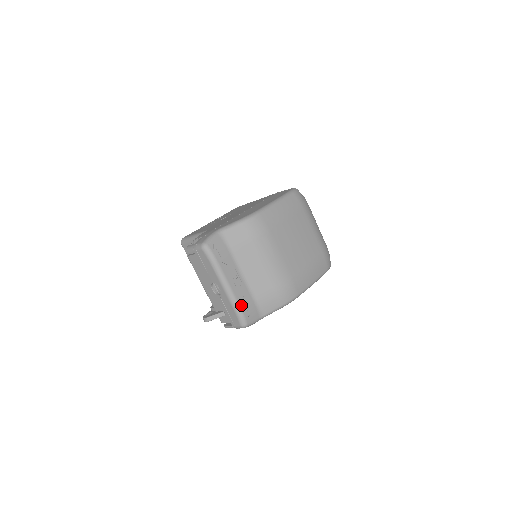
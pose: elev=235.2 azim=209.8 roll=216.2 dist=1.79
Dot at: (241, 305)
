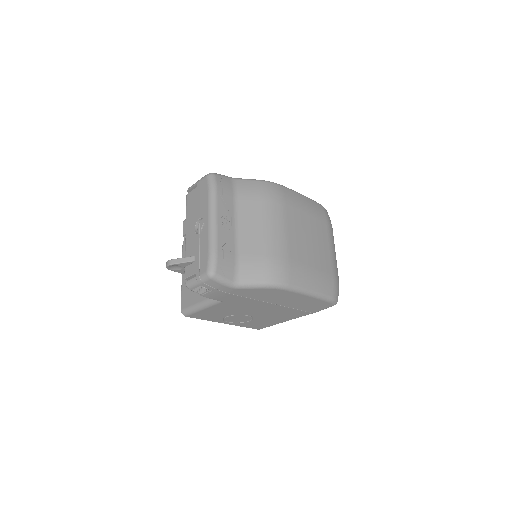
Dot at: (219, 248)
